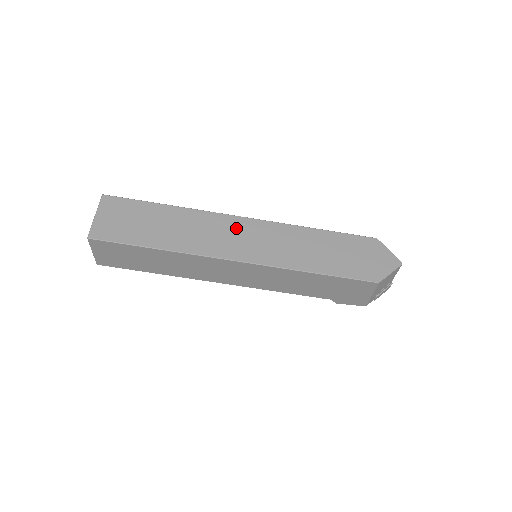
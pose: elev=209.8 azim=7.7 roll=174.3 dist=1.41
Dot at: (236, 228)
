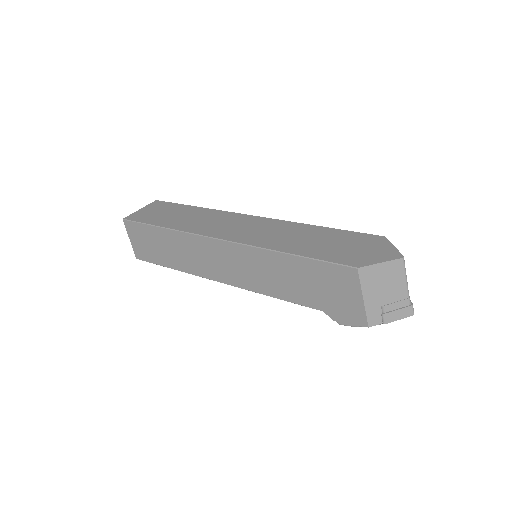
Dot at: (237, 220)
